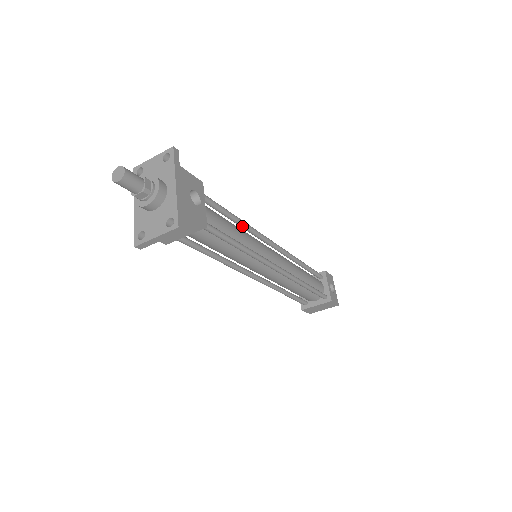
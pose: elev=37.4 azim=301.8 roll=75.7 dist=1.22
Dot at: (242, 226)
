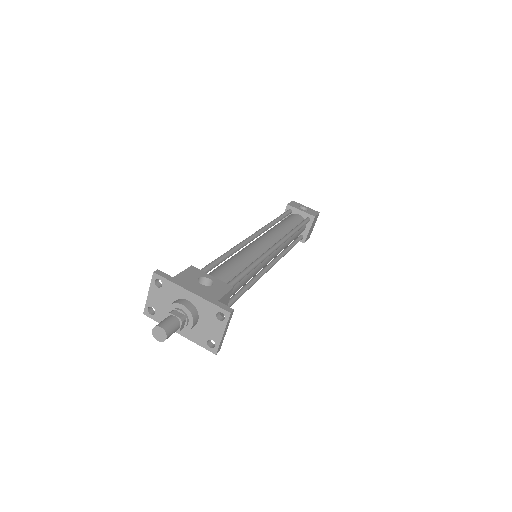
Dot at: occluded
